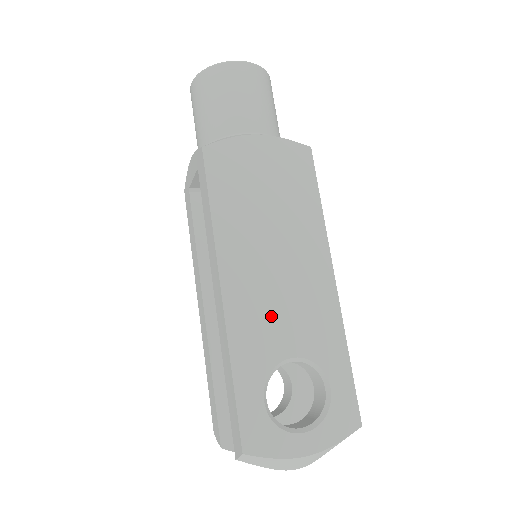
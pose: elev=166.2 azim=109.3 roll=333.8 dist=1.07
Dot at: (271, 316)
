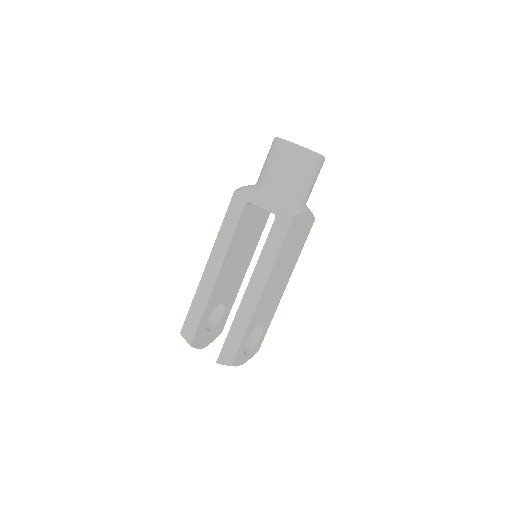
Dot at: (265, 306)
